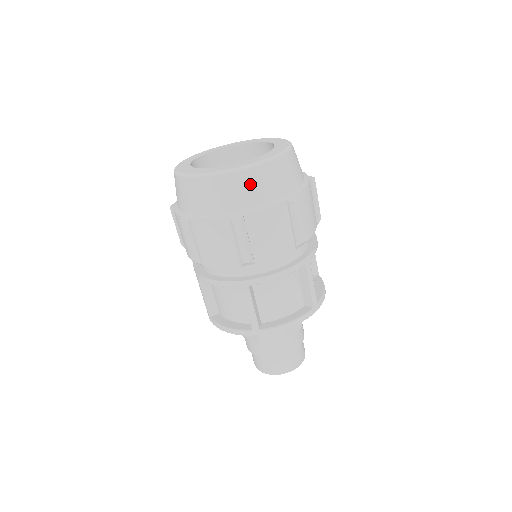
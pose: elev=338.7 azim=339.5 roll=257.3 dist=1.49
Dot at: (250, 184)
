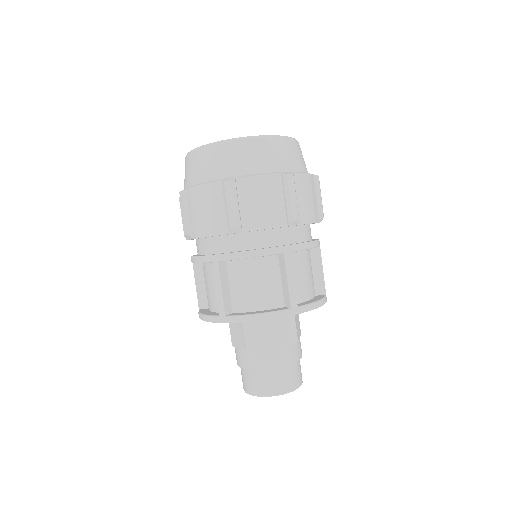
Dot at: (291, 151)
